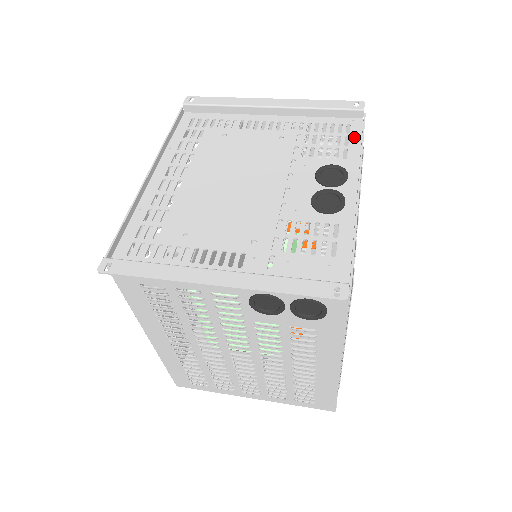
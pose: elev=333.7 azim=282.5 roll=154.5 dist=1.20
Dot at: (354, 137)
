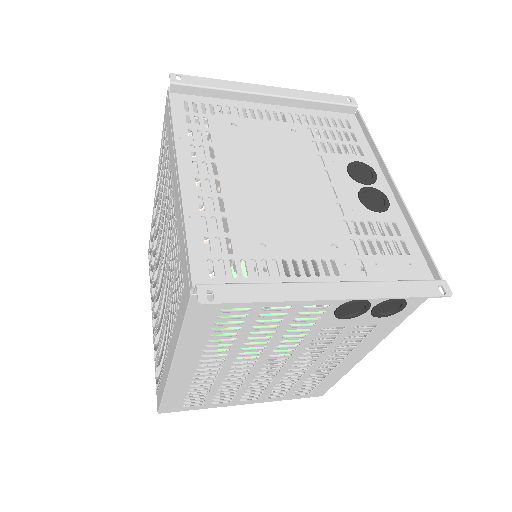
Dot at: (358, 133)
